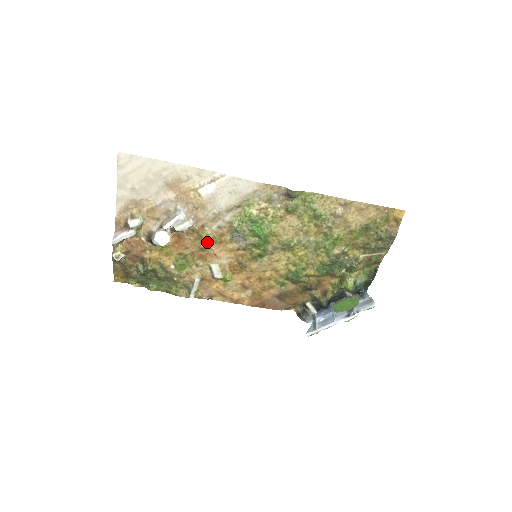
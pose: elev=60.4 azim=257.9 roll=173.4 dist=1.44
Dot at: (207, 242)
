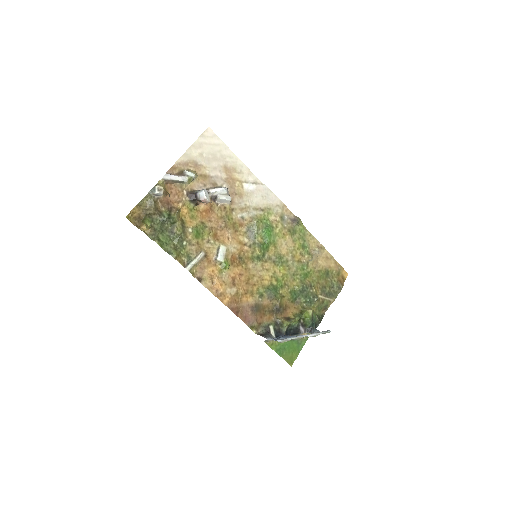
Dot at: (229, 223)
